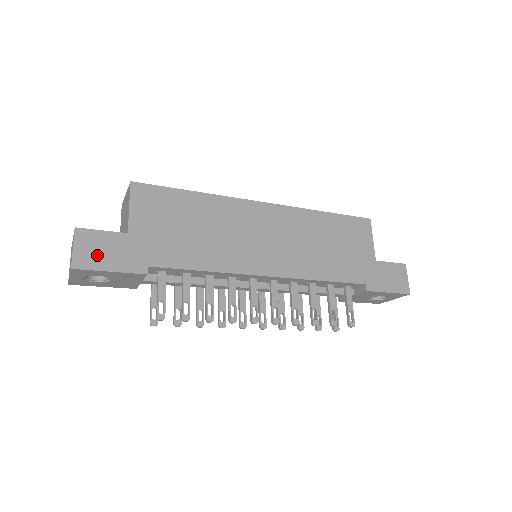
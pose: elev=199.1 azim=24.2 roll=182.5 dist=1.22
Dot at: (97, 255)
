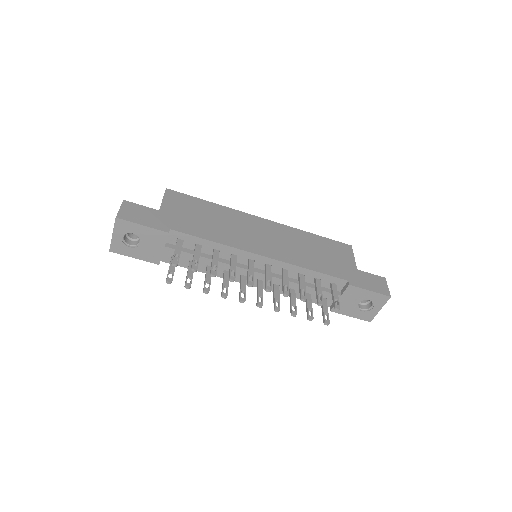
Dot at: (135, 215)
